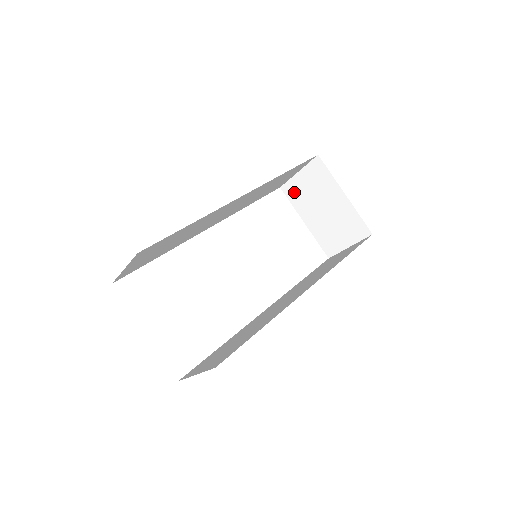
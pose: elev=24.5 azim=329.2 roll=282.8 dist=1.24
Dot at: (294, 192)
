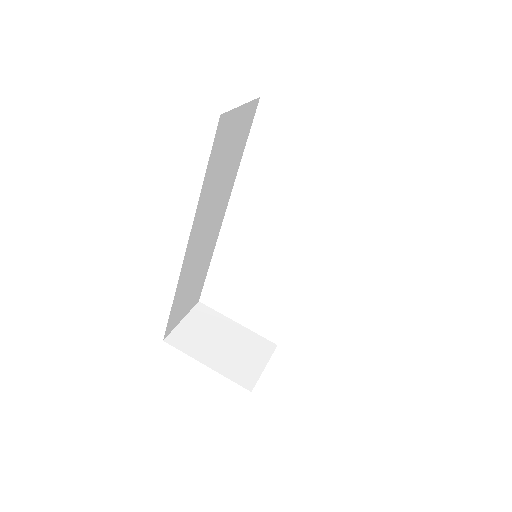
Dot at: occluded
